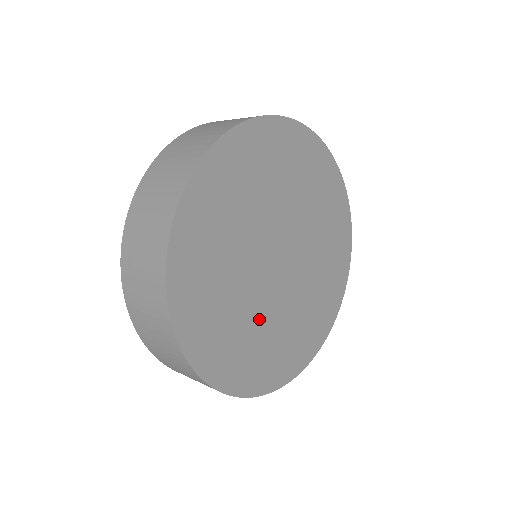
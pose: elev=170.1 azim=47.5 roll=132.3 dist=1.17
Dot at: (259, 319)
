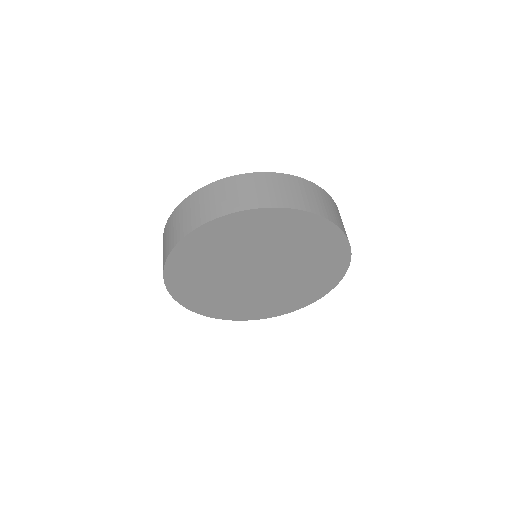
Dot at: (233, 294)
